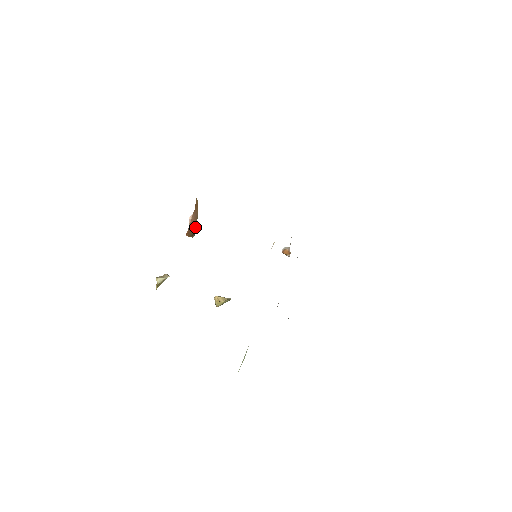
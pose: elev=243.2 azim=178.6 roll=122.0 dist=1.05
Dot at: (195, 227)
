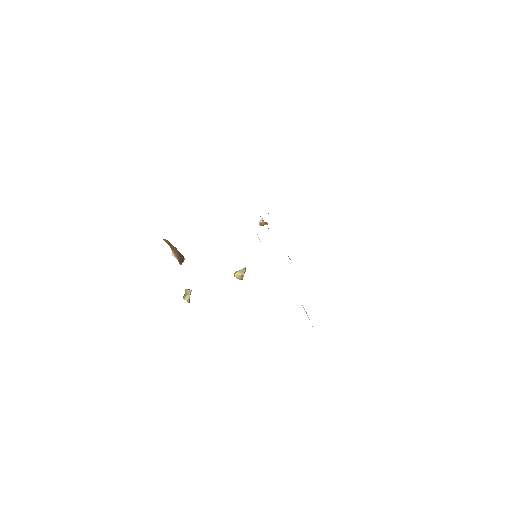
Dot at: (180, 254)
